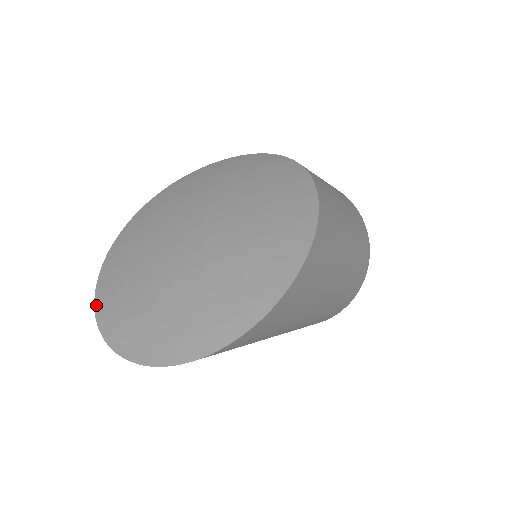
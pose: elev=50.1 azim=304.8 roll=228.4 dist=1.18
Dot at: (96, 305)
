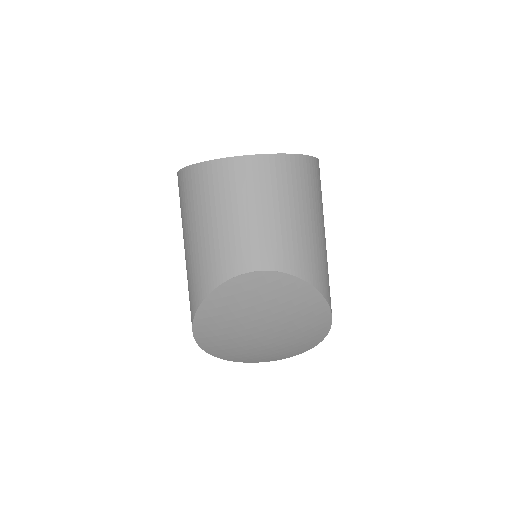
Dot at: occluded
